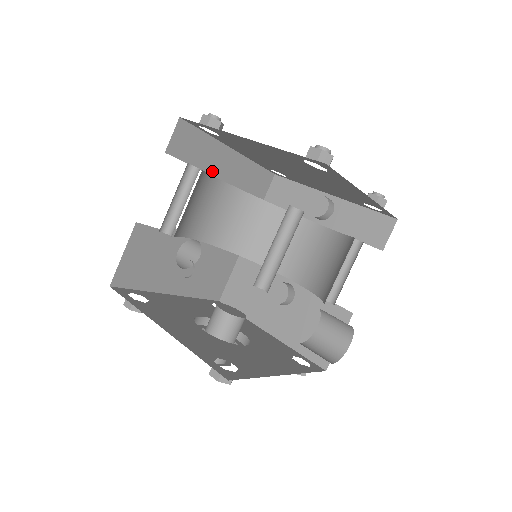
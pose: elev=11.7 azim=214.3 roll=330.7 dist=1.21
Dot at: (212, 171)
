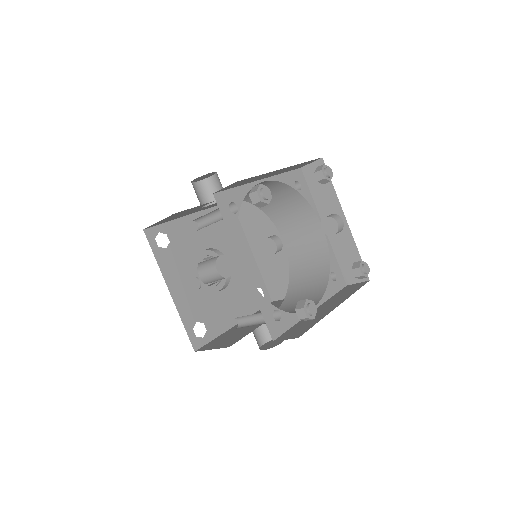
Dot at: (255, 180)
